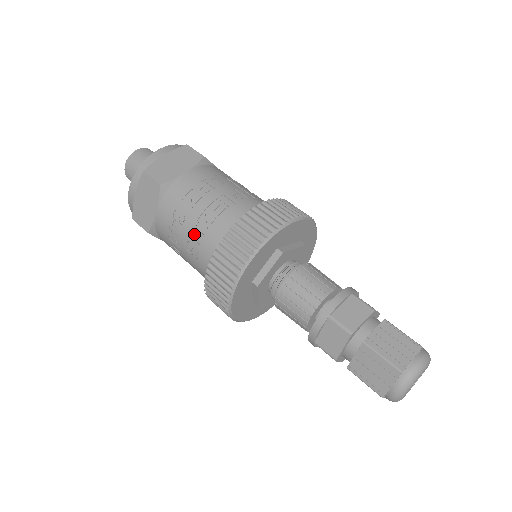
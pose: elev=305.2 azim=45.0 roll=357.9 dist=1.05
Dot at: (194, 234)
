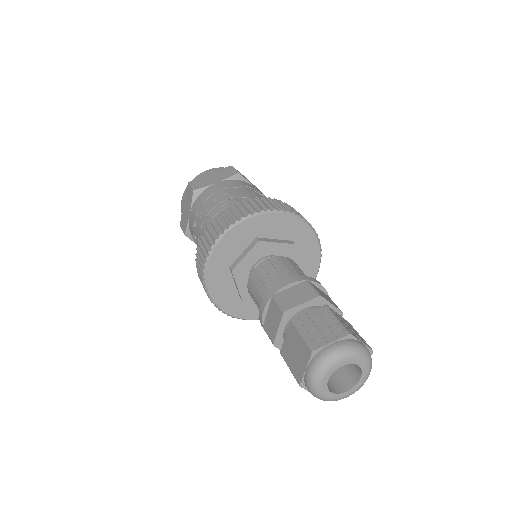
Dot at: (202, 227)
